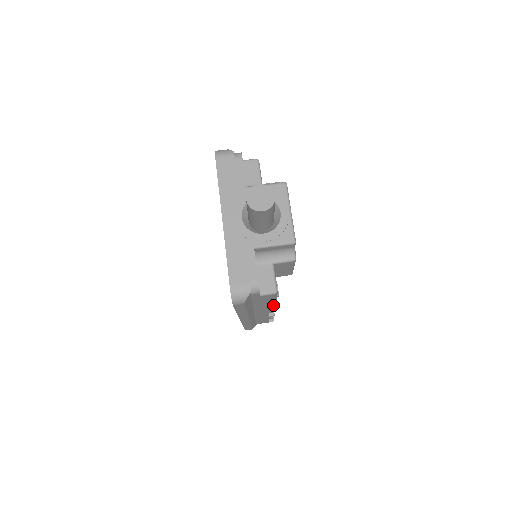
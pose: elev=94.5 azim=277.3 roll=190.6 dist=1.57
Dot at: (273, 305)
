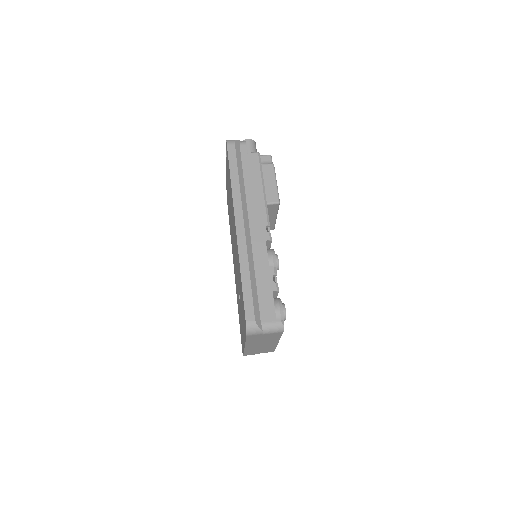
Dot at: (264, 199)
